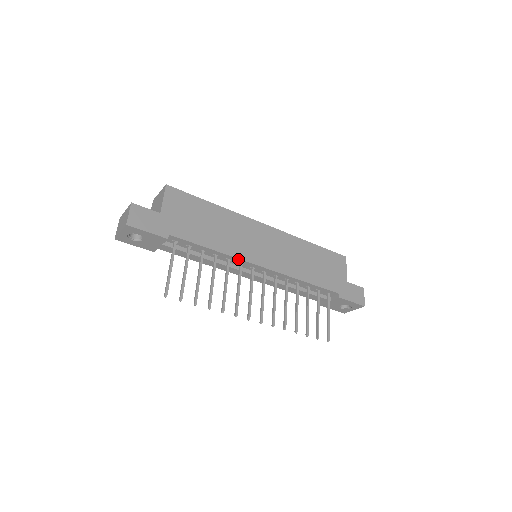
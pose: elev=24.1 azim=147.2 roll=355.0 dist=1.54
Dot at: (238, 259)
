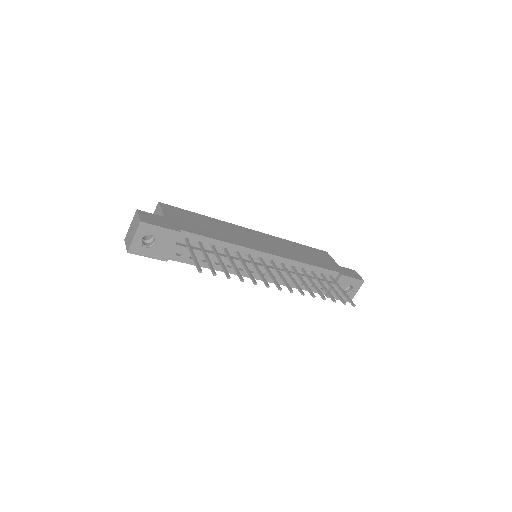
Dot at: (245, 248)
